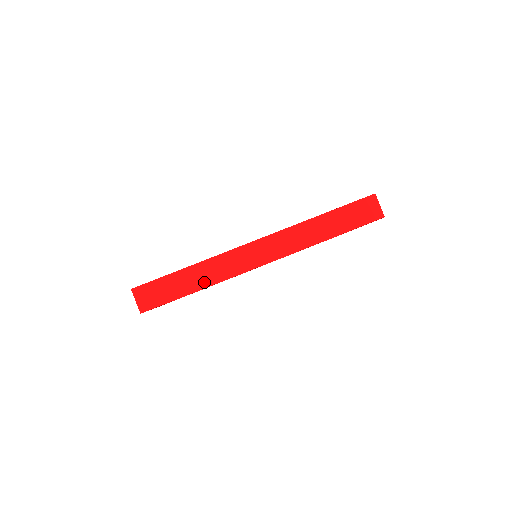
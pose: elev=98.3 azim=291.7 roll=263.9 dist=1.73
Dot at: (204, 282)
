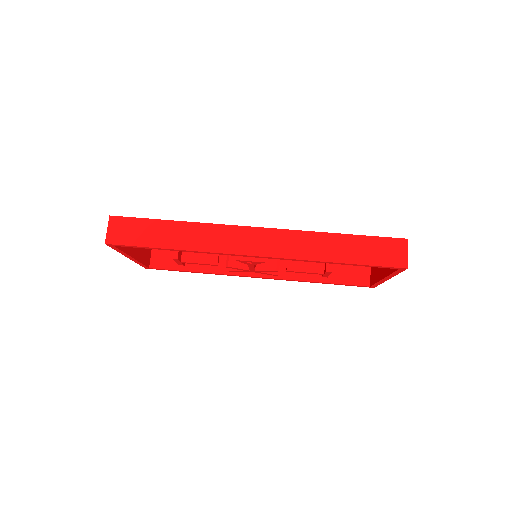
Dot at: (183, 243)
